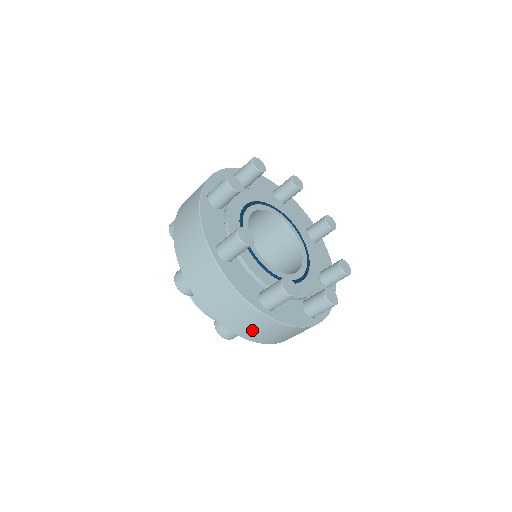
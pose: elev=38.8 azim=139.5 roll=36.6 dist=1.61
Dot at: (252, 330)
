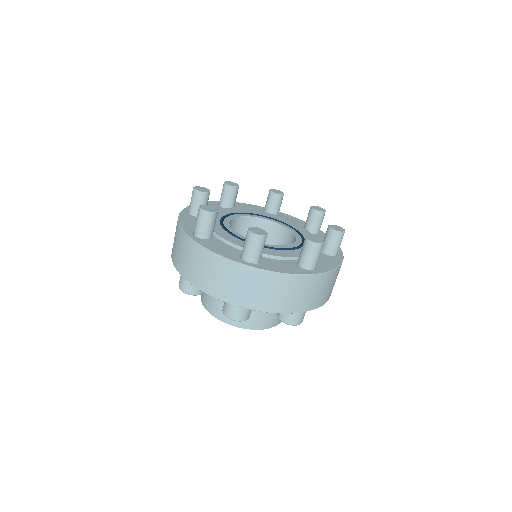
Dot at: (187, 264)
